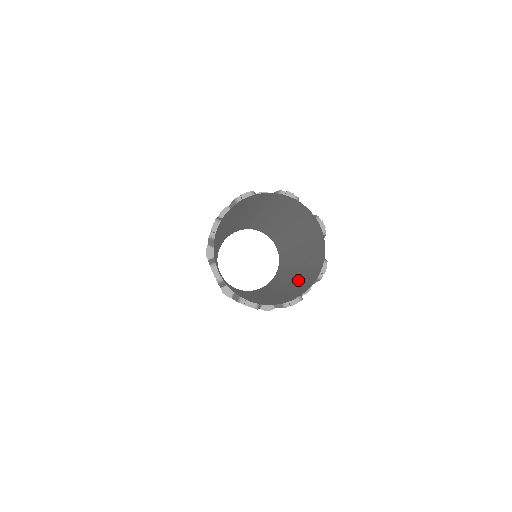
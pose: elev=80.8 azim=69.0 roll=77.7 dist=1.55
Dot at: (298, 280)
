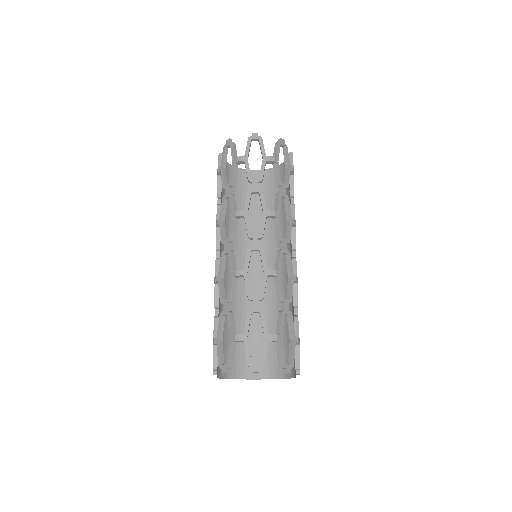
Dot at: occluded
